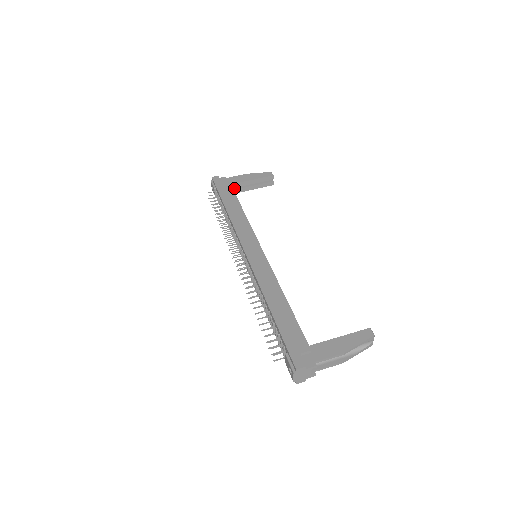
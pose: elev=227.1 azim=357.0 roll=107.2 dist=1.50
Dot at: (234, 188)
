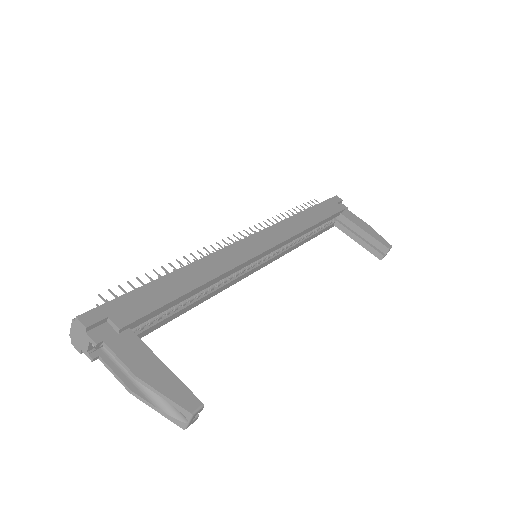
Dot at: (342, 222)
